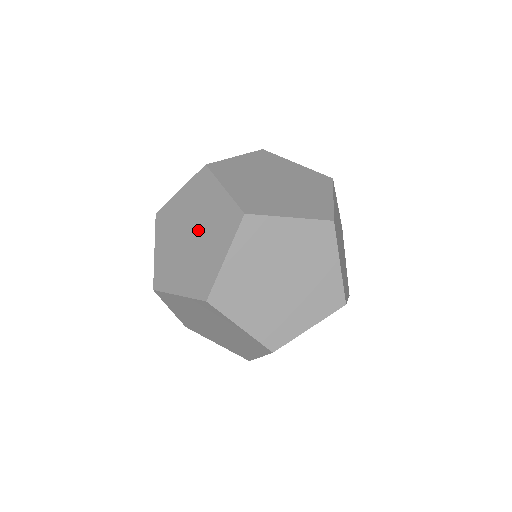
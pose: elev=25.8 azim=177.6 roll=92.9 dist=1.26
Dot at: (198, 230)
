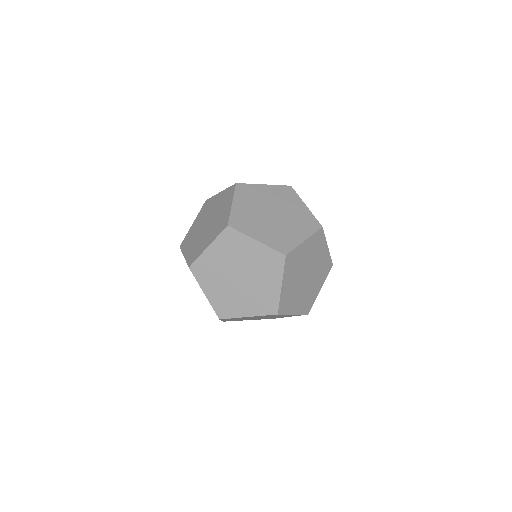
Dot at: occluded
